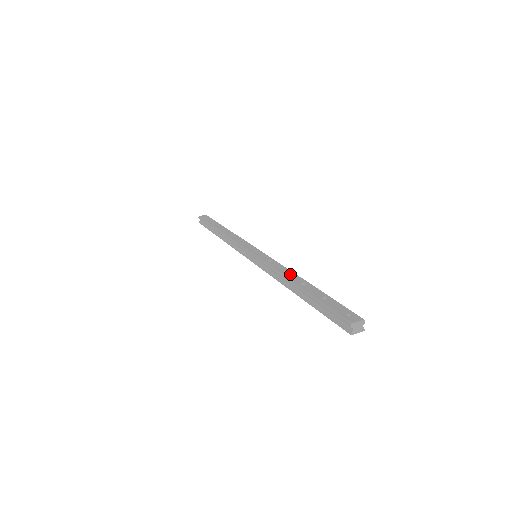
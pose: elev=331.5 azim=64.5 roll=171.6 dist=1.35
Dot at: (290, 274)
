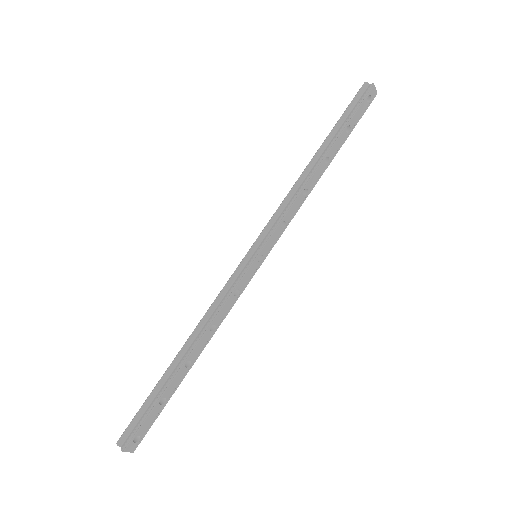
Dot at: occluded
